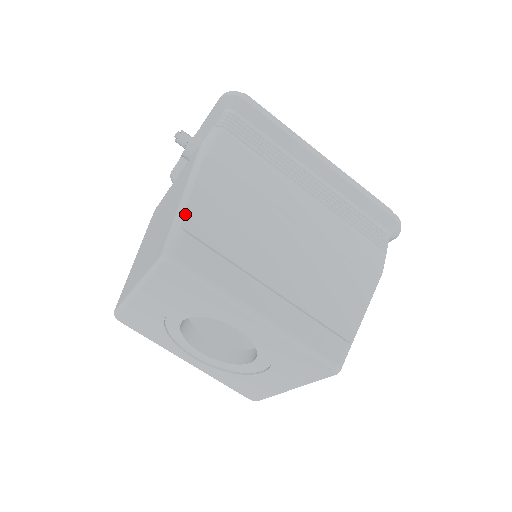
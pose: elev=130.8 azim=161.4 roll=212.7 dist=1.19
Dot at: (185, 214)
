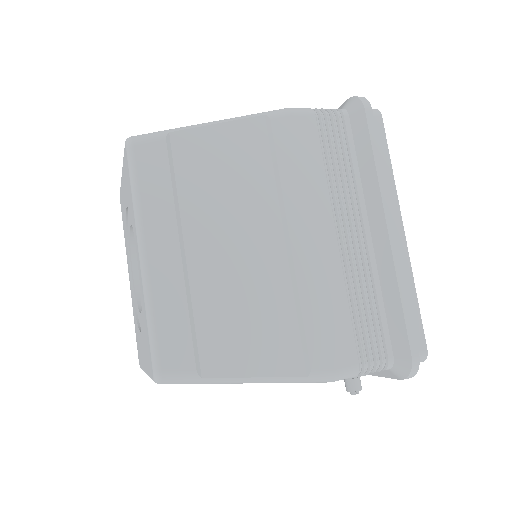
Dot at: (186, 130)
